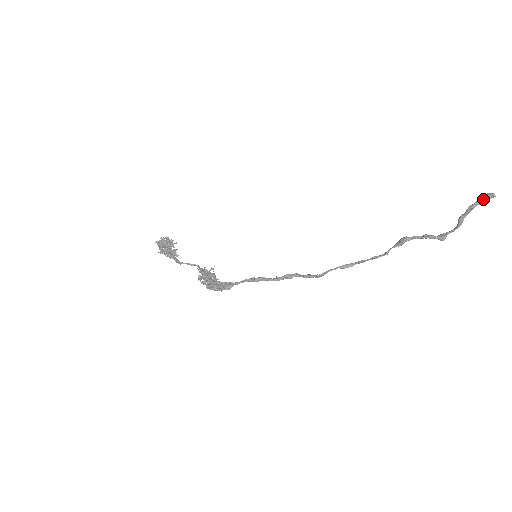
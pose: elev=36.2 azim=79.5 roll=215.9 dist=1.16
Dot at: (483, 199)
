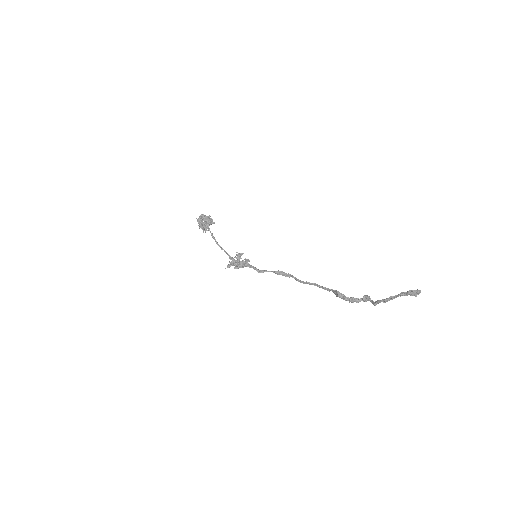
Dot at: (404, 295)
